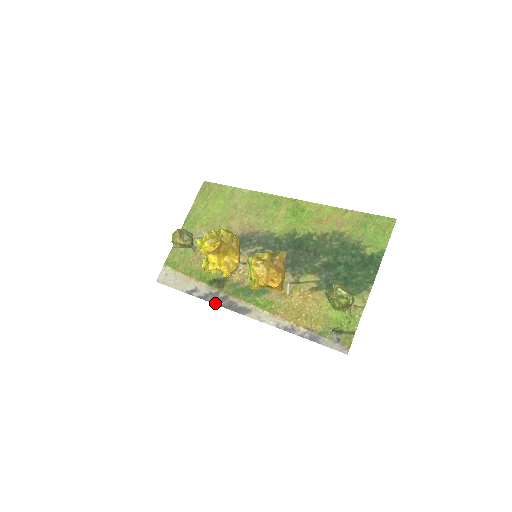
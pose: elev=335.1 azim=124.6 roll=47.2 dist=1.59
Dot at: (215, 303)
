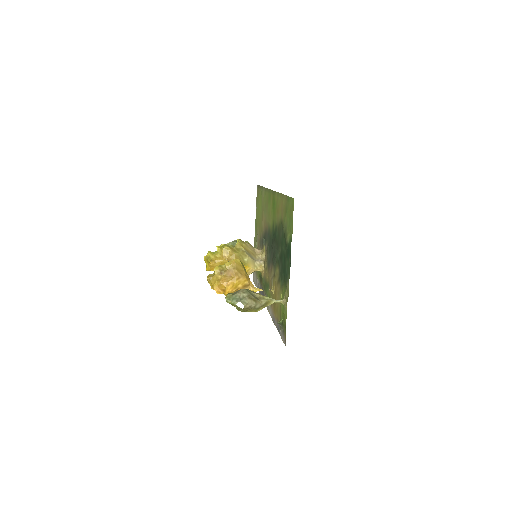
Dot at: occluded
